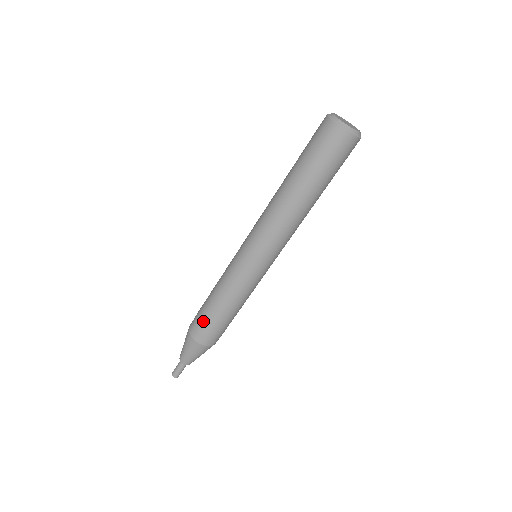
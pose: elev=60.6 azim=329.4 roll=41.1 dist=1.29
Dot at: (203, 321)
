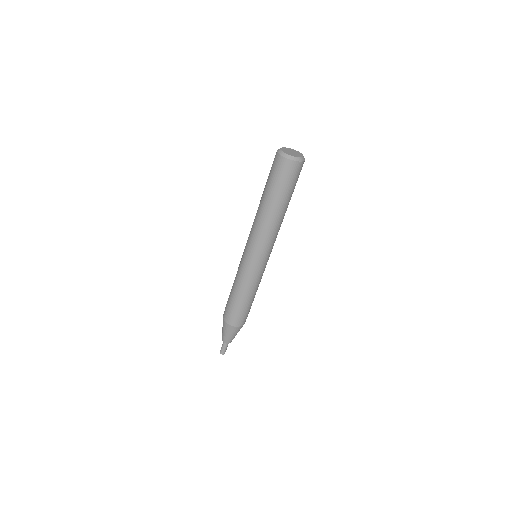
Dot at: (237, 313)
